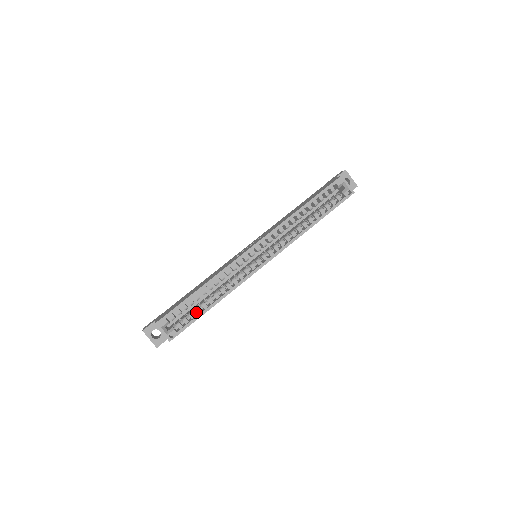
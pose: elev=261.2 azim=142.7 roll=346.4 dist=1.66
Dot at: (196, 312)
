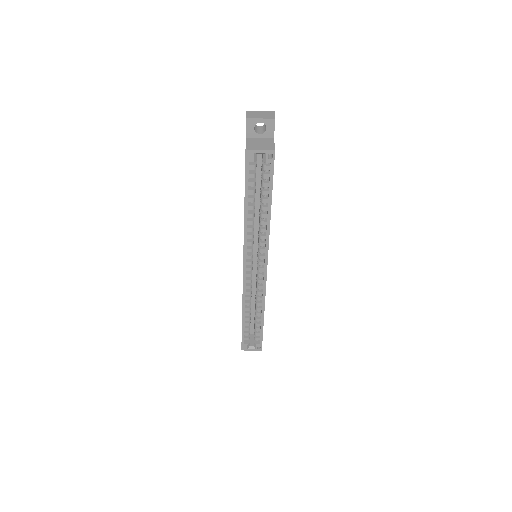
Dot at: occluded
